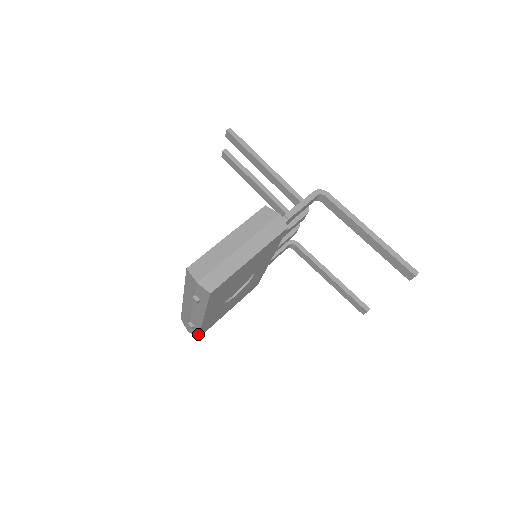
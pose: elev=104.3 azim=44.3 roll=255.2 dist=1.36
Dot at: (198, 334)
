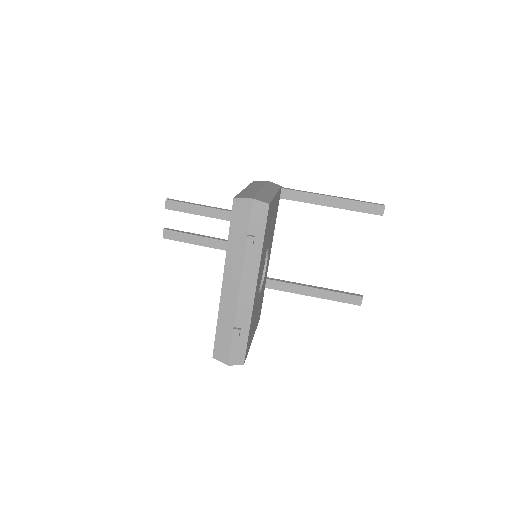
Dot at: (245, 349)
